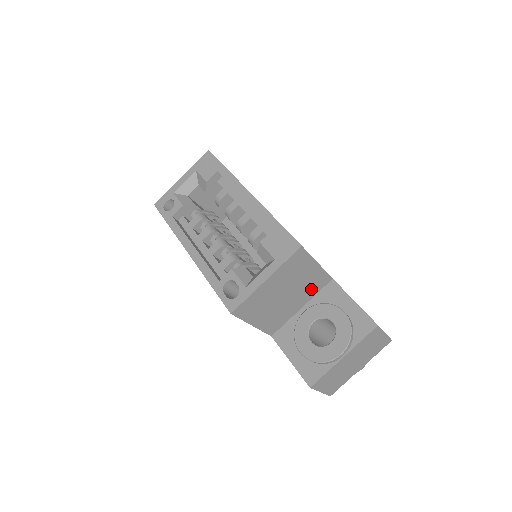
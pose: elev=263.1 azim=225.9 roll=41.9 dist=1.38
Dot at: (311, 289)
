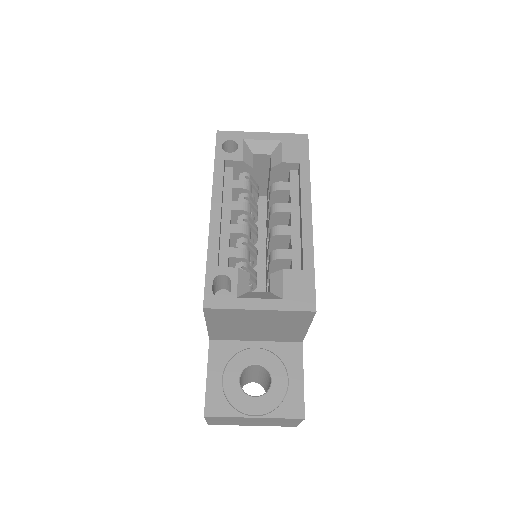
Dot at: (279, 336)
